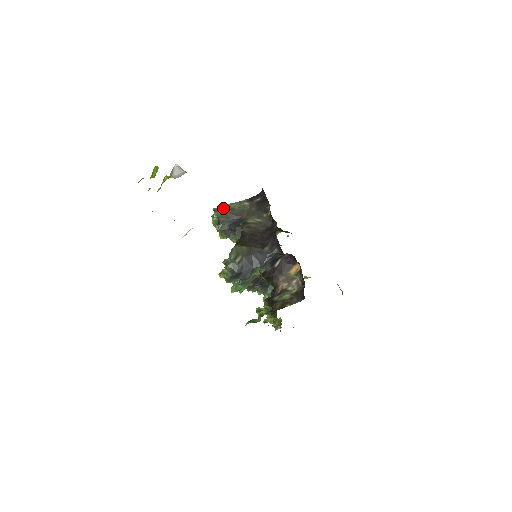
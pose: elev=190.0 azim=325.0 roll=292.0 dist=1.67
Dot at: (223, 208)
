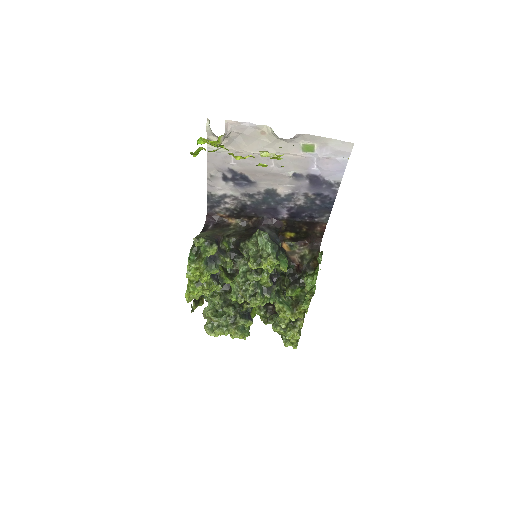
Dot at: (198, 237)
